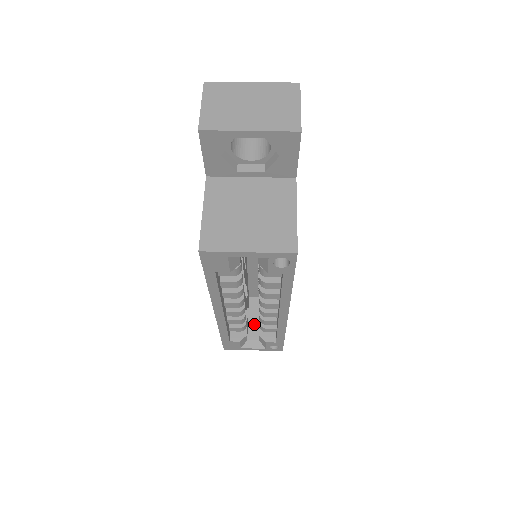
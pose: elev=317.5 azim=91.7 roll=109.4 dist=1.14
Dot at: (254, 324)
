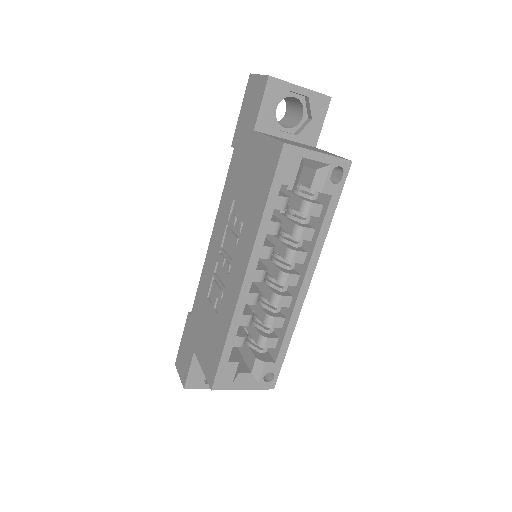
Dot at: occluded
